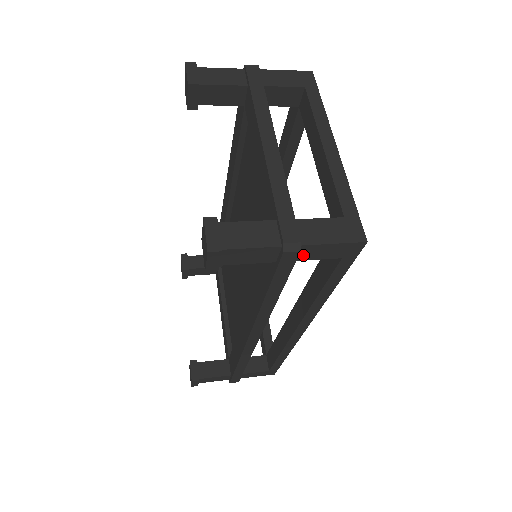
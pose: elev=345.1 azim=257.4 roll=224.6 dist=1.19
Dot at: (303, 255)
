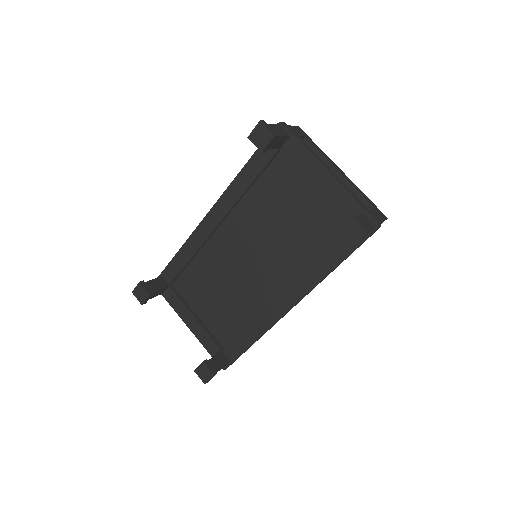
Dot at: occluded
